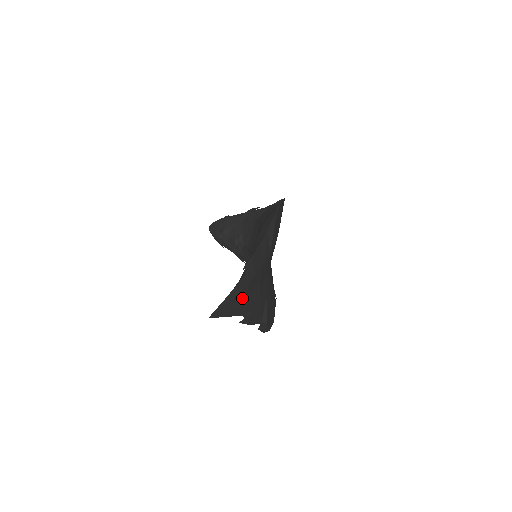
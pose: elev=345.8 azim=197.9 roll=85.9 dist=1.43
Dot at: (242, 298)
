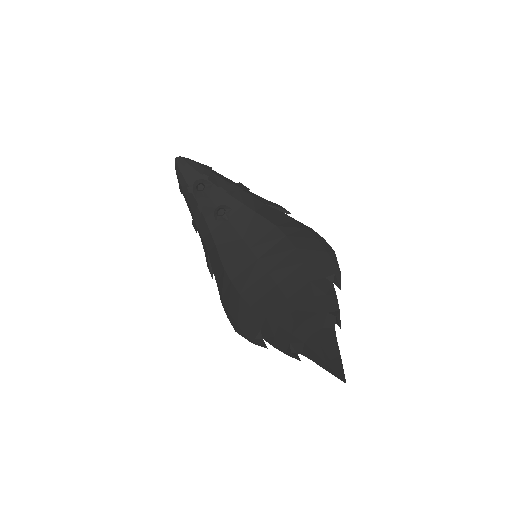
Dot at: occluded
